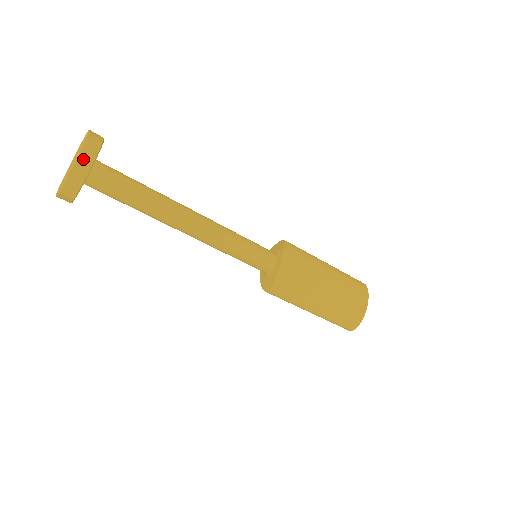
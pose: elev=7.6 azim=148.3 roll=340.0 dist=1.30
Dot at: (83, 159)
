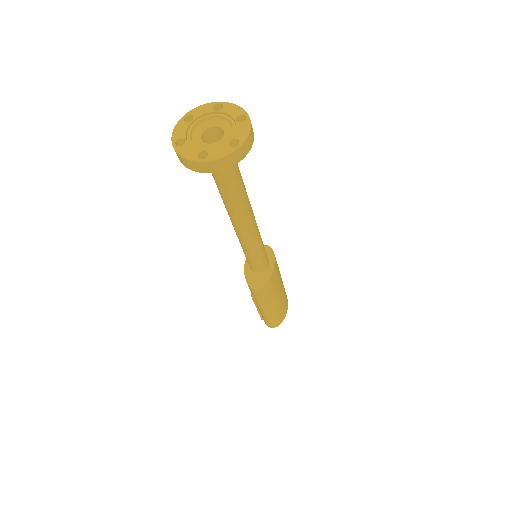
Dot at: (250, 139)
